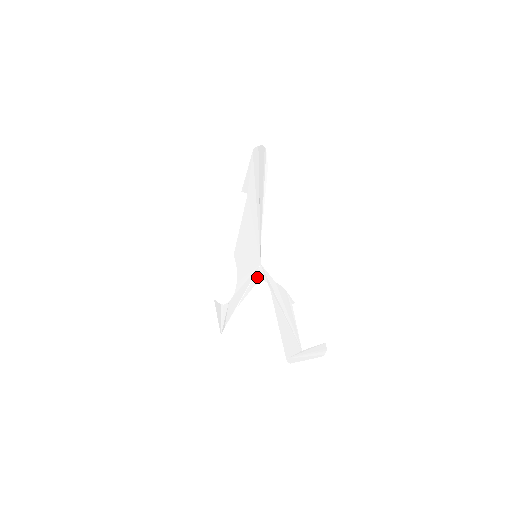
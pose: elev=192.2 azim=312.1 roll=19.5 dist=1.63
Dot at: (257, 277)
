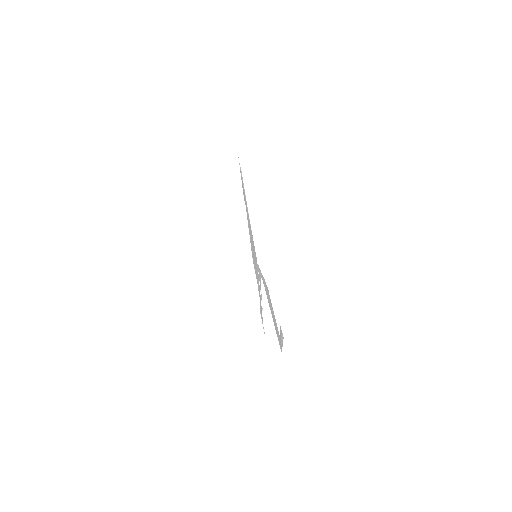
Dot at: (259, 275)
